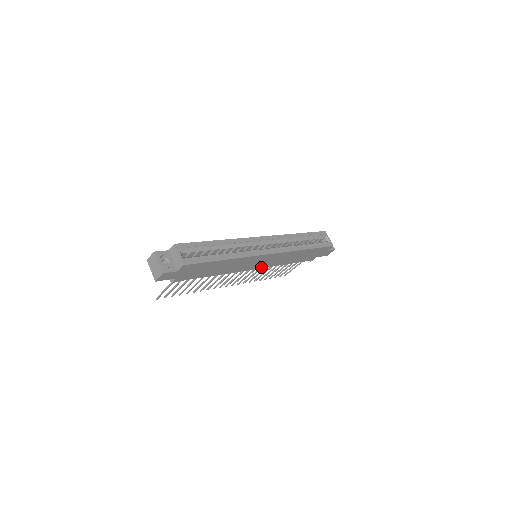
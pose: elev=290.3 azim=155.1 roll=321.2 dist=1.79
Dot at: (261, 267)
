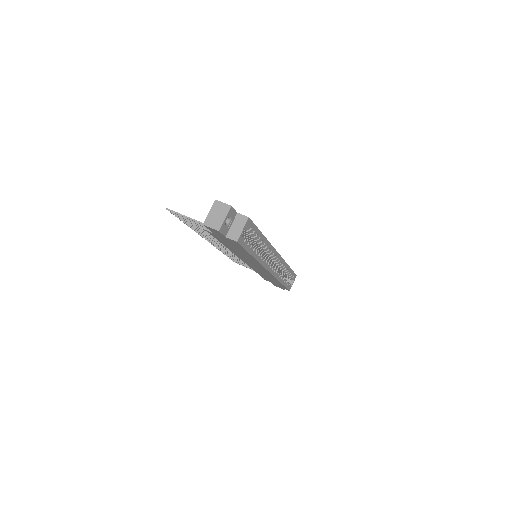
Dot at: (247, 263)
